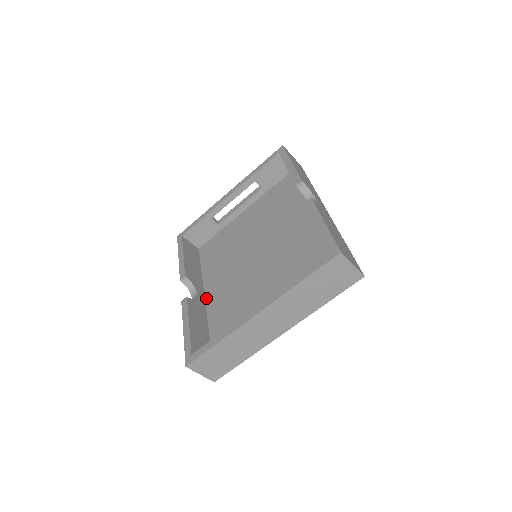
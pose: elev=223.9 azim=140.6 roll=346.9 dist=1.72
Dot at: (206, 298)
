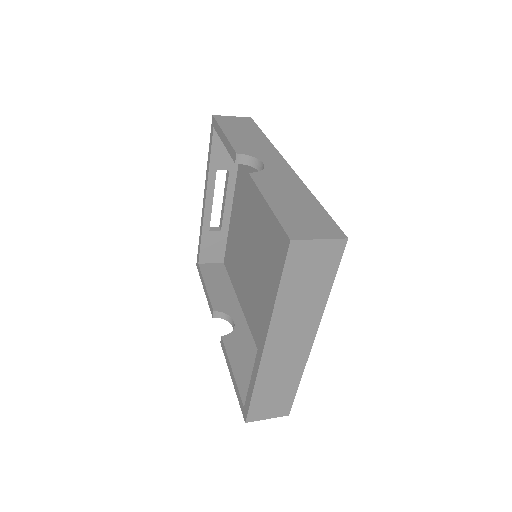
Dot at: (246, 319)
